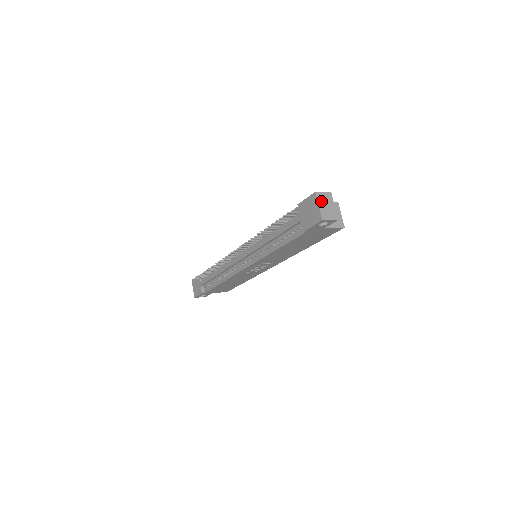
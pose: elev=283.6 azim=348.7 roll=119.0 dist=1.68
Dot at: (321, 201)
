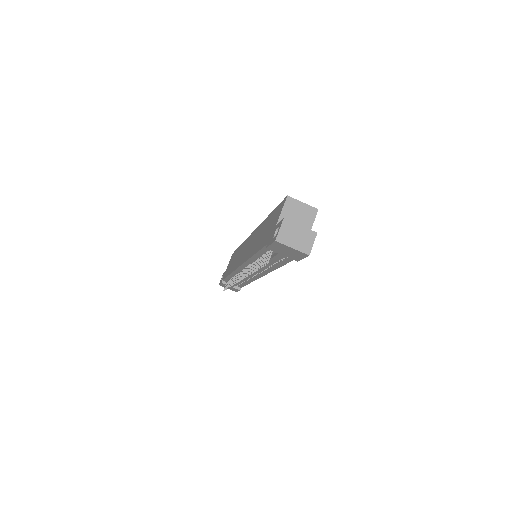
Dot at: (288, 241)
